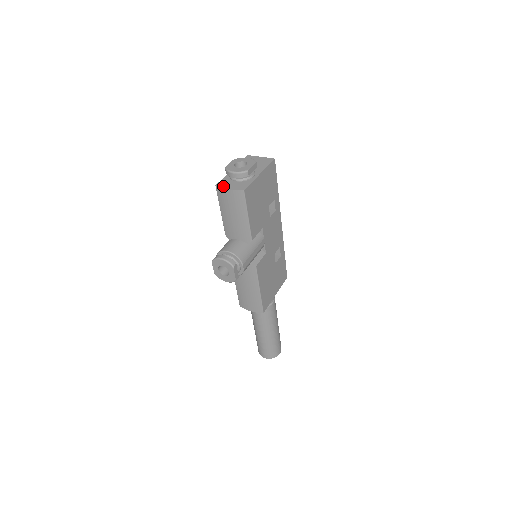
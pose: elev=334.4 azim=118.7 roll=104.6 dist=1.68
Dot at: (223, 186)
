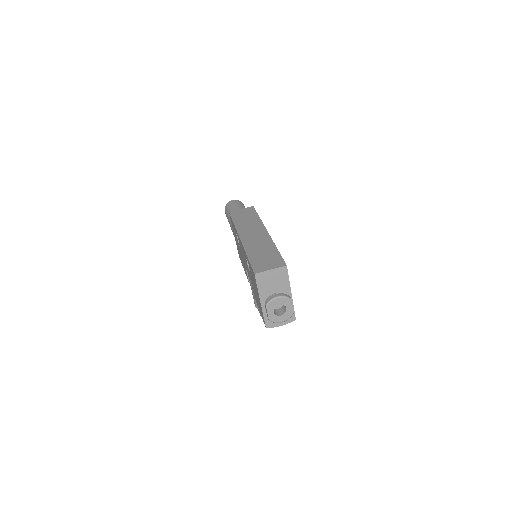
Dot at: (274, 326)
